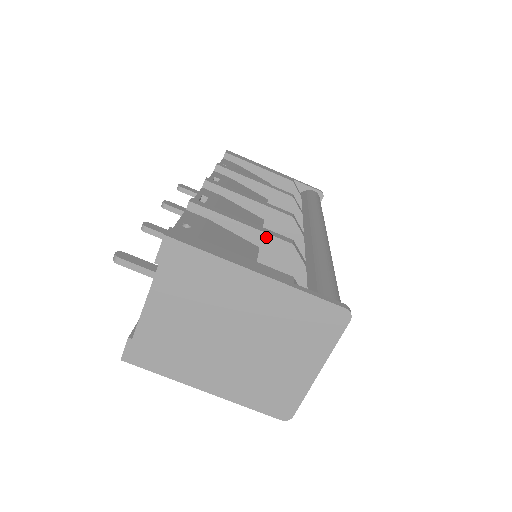
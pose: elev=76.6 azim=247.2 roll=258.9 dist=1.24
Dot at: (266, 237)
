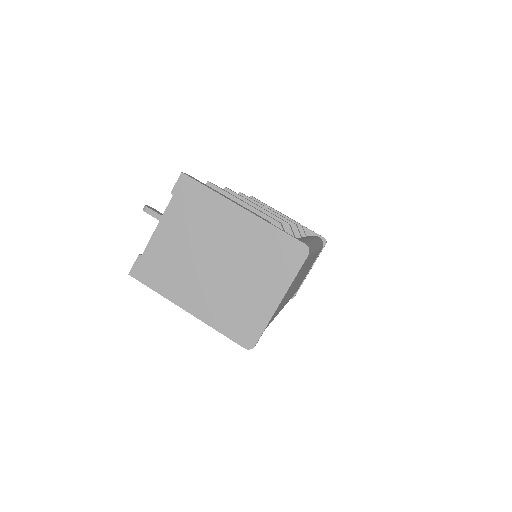
Dot at: (260, 215)
